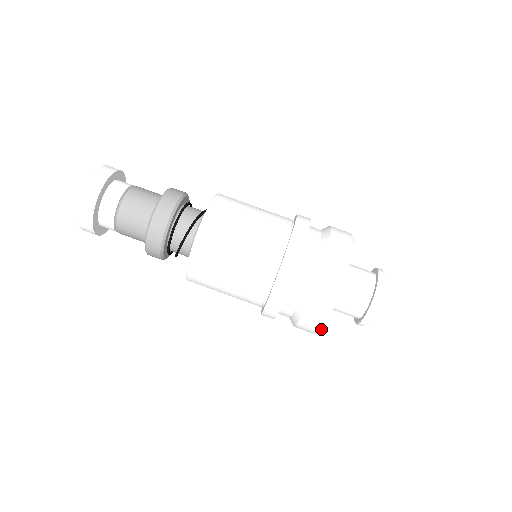
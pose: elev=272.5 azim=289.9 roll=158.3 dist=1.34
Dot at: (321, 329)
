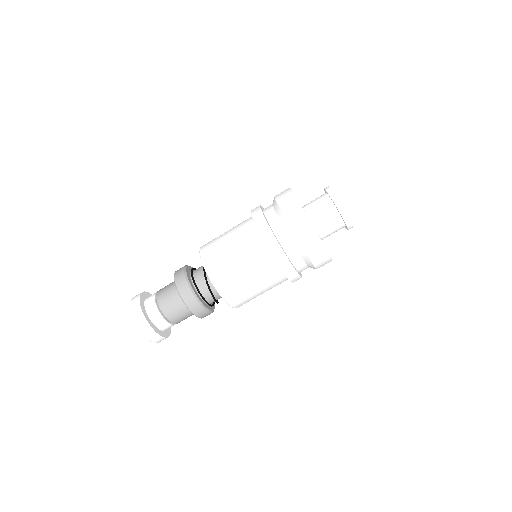
Dot at: (331, 258)
